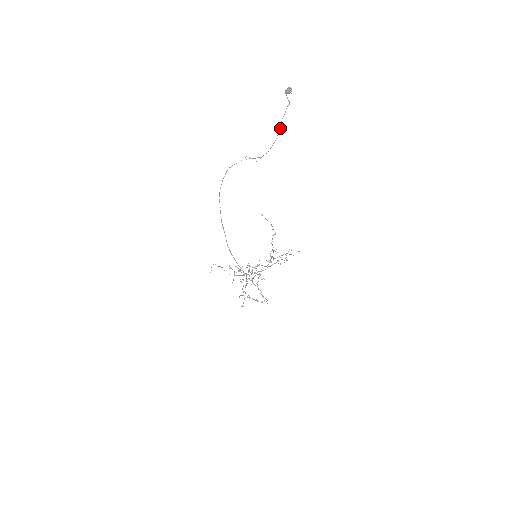
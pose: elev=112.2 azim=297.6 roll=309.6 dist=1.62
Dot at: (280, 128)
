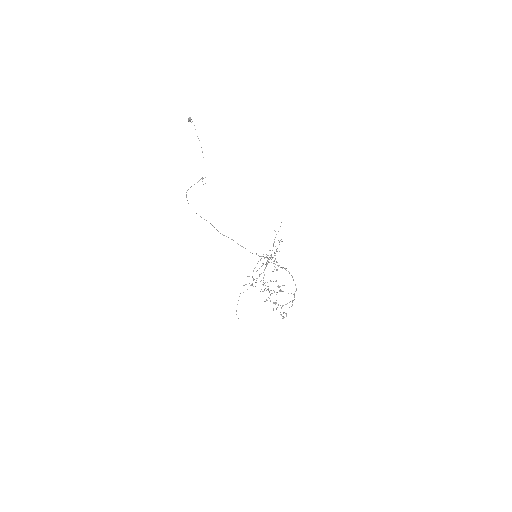
Dot at: occluded
